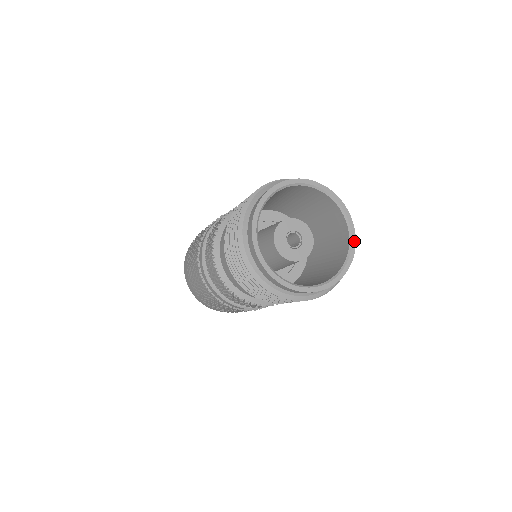
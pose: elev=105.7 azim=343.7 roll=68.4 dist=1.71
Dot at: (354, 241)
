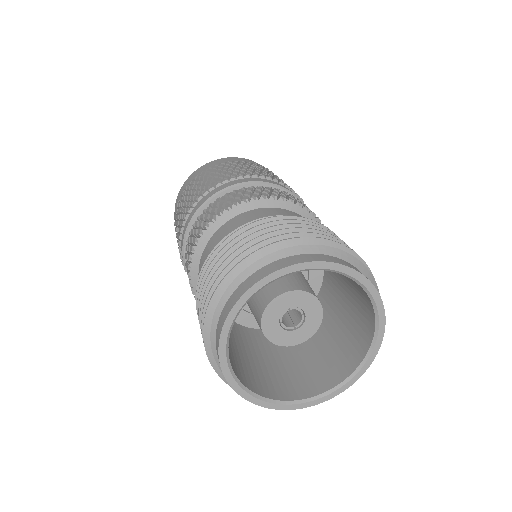
Dot at: (340, 391)
